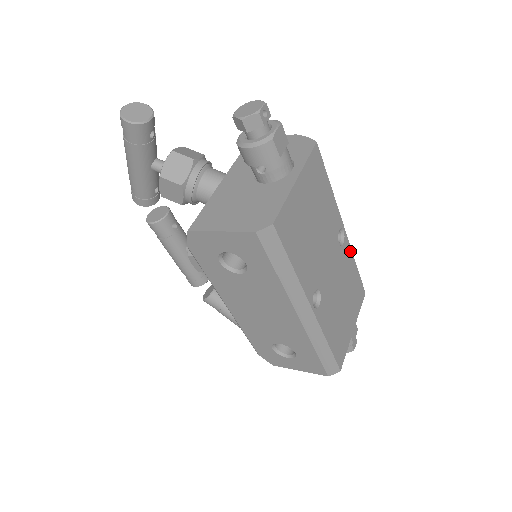
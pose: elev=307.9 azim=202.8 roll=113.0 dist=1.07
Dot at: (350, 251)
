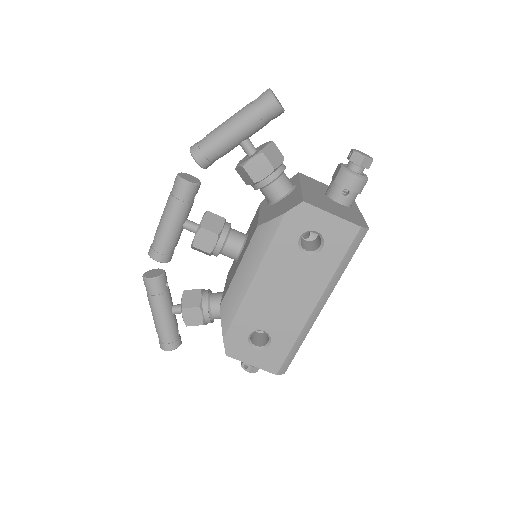
Dot at: occluded
